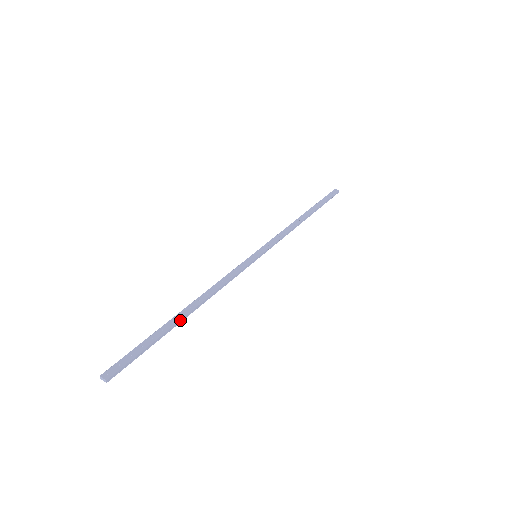
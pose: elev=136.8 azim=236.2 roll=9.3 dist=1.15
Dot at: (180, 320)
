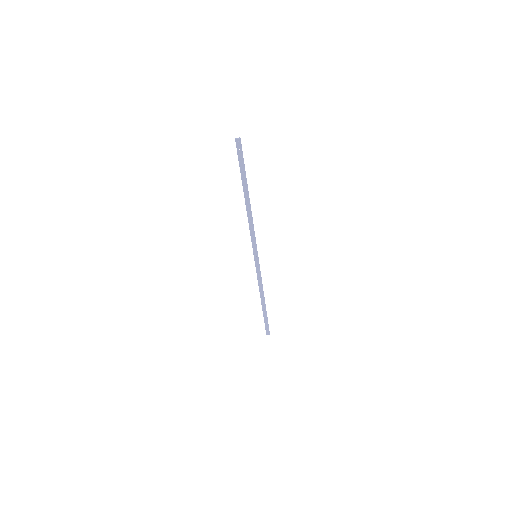
Dot at: occluded
